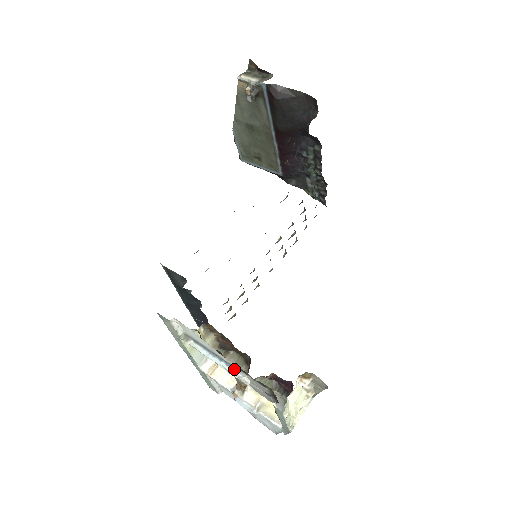
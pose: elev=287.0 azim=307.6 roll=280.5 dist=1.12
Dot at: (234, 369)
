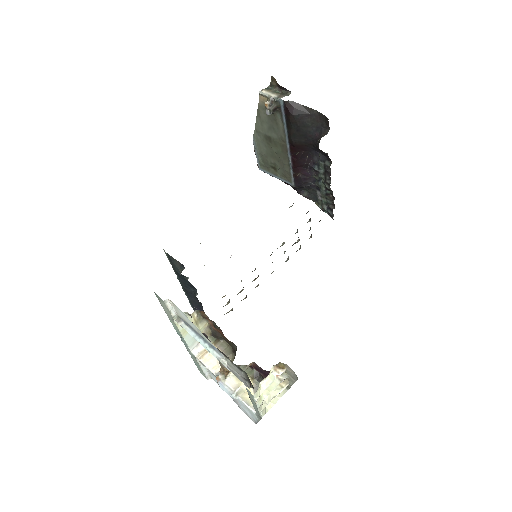
Dot at: (215, 351)
